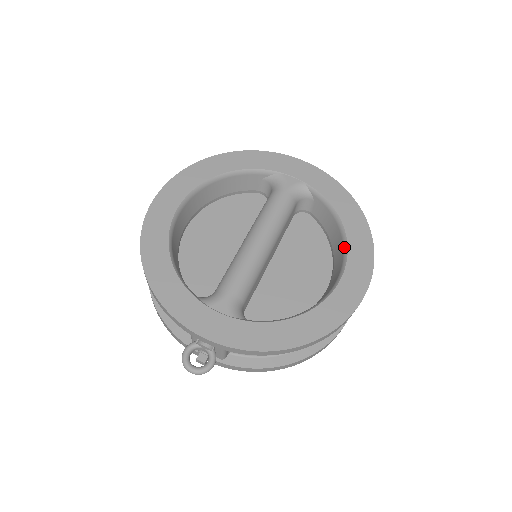
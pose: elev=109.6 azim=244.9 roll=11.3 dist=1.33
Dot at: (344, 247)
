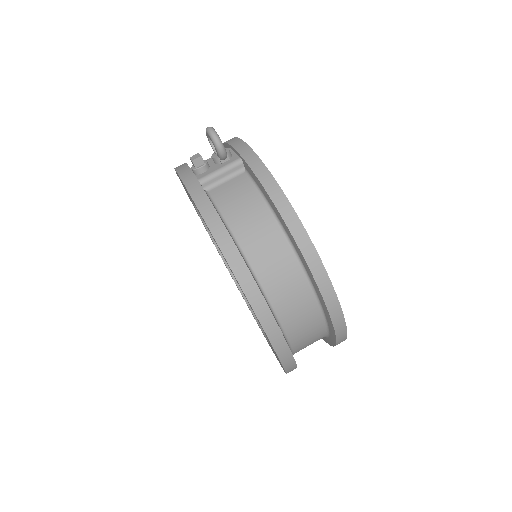
Dot at: occluded
